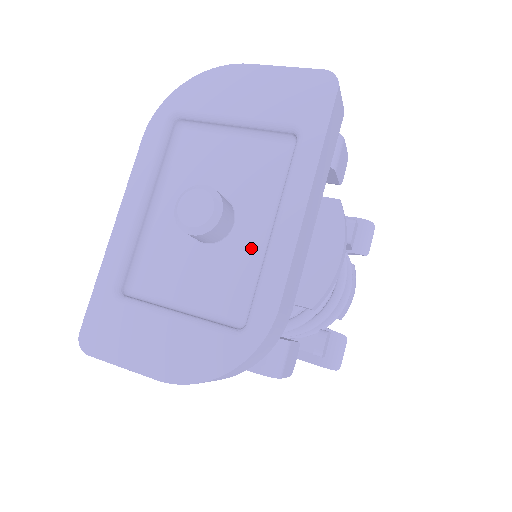
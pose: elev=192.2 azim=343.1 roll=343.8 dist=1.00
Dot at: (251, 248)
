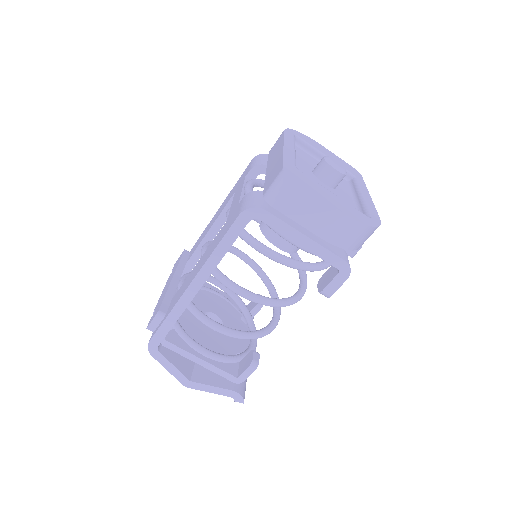
Dot at: (348, 199)
